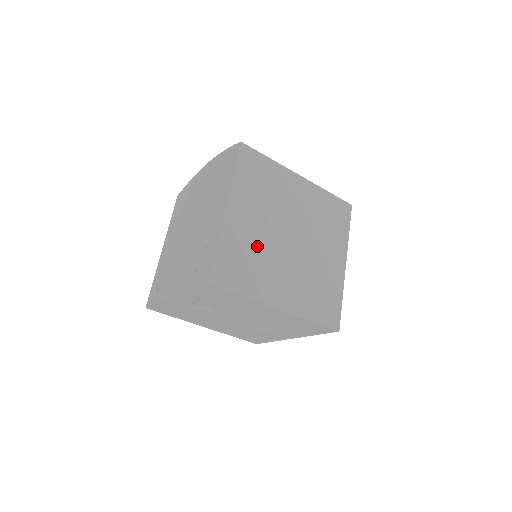
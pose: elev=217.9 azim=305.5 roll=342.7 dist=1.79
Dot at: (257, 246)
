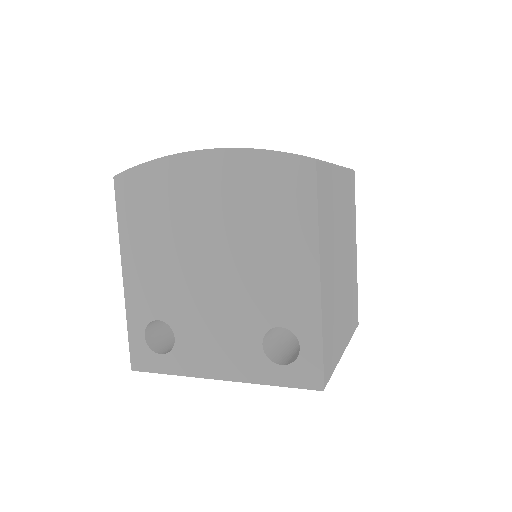
Dot at: (334, 302)
